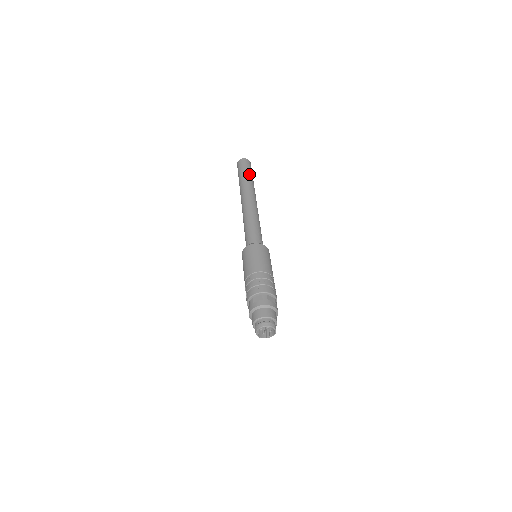
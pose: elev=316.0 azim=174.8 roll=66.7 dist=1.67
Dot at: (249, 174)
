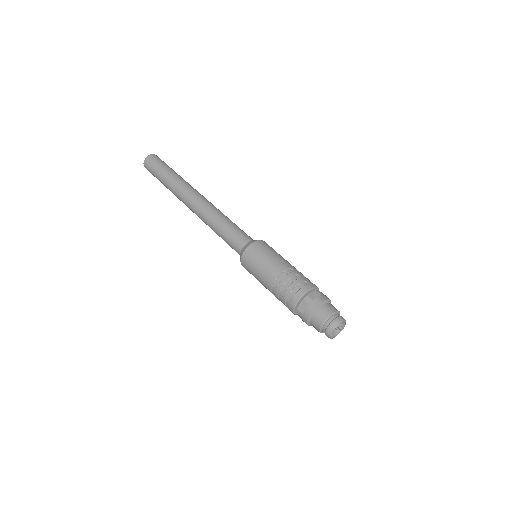
Dot at: (167, 171)
